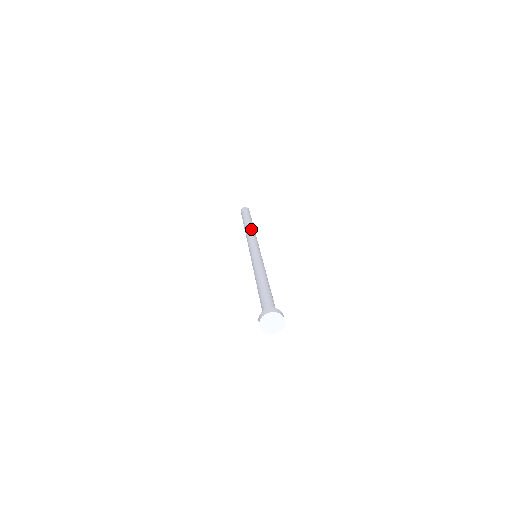
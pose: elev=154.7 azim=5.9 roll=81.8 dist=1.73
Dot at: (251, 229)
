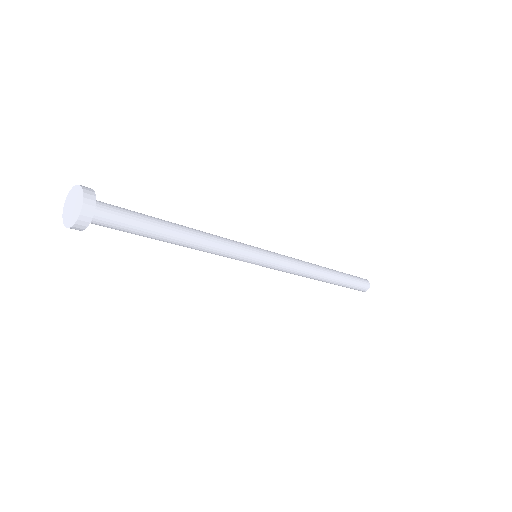
Dot at: (316, 266)
